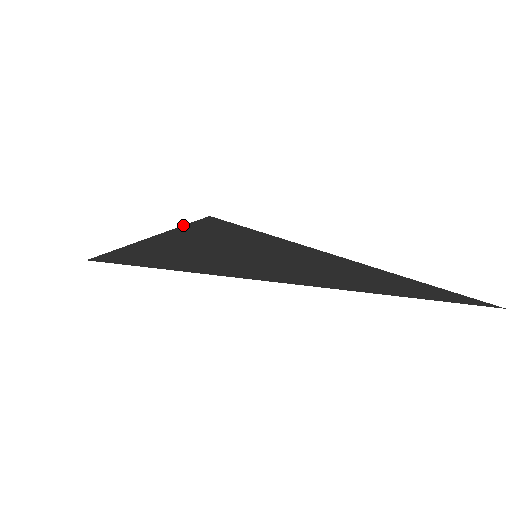
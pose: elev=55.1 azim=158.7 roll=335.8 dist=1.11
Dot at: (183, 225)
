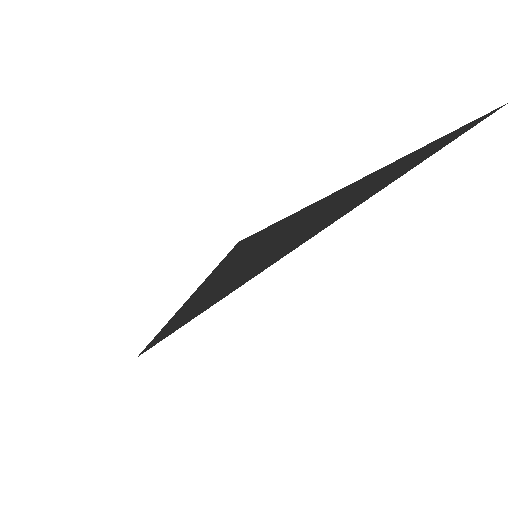
Dot at: (214, 269)
